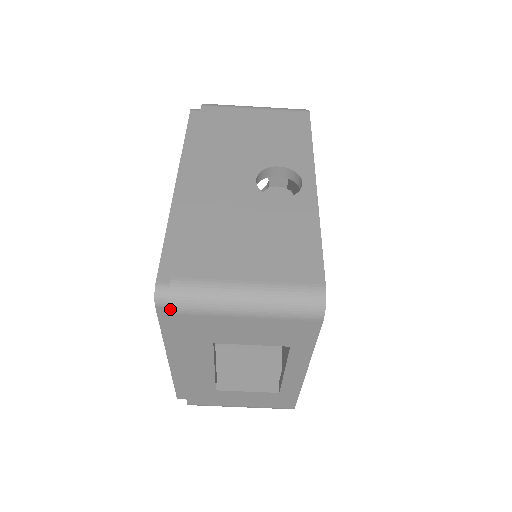
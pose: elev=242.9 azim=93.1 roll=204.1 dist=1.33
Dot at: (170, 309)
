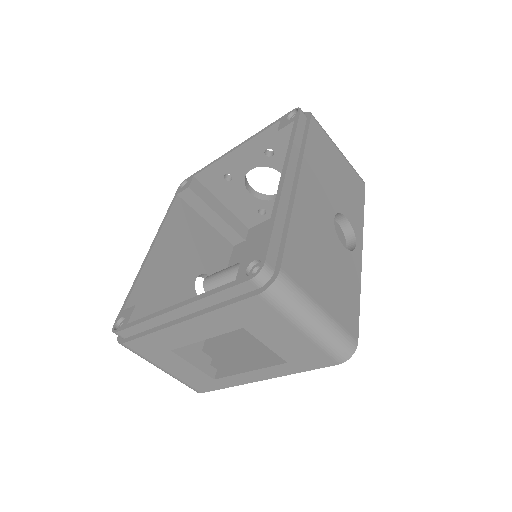
Dot at: (263, 292)
